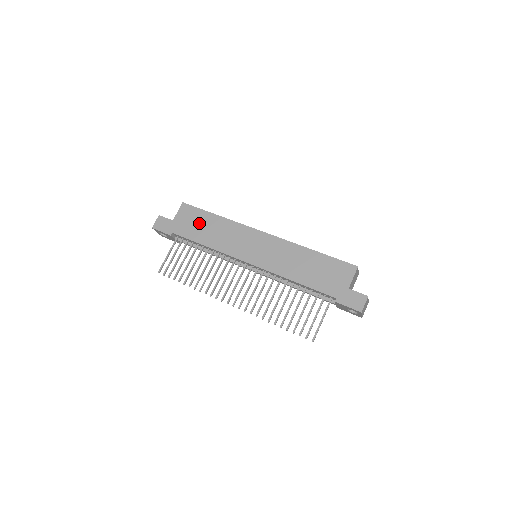
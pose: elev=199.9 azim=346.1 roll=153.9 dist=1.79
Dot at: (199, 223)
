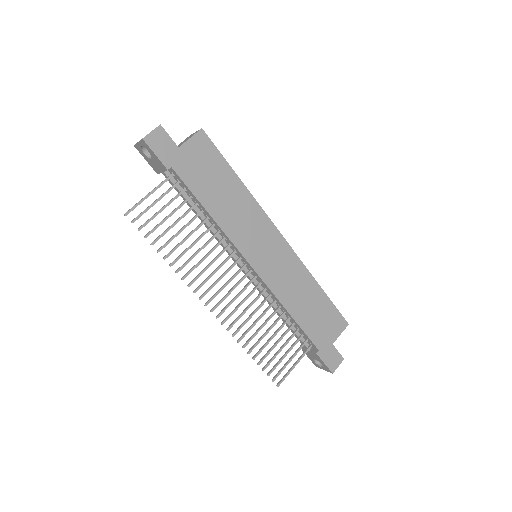
Dot at: (214, 176)
